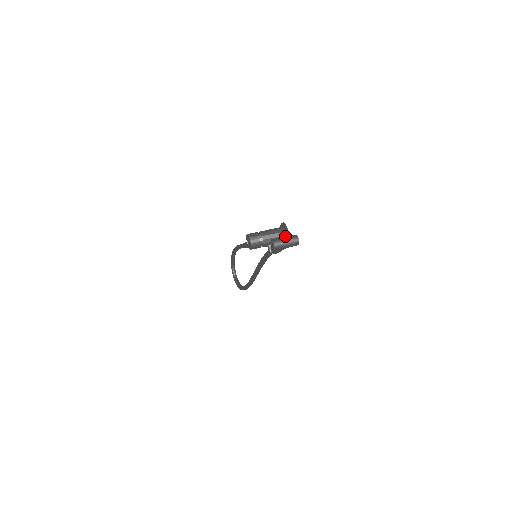
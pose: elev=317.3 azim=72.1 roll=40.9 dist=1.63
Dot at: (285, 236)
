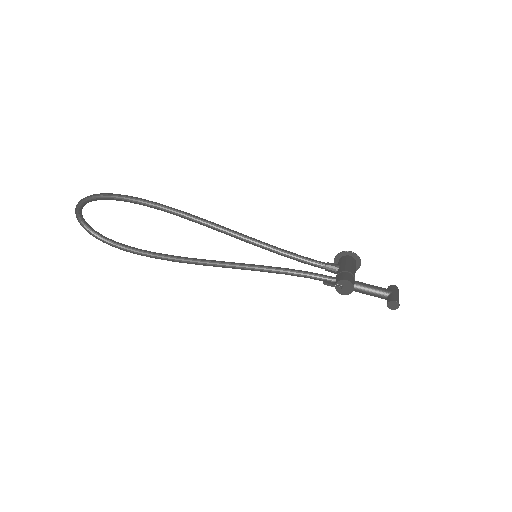
Dot at: occluded
